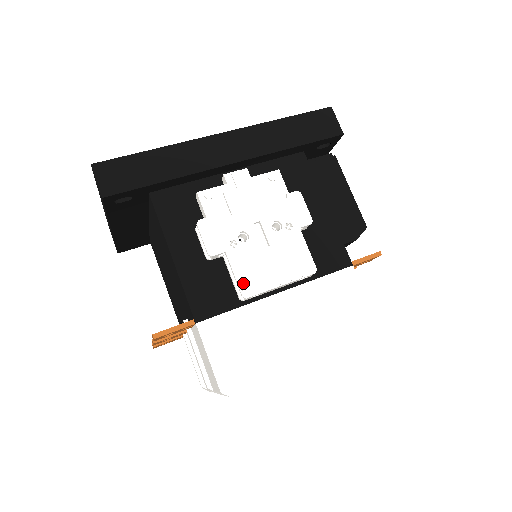
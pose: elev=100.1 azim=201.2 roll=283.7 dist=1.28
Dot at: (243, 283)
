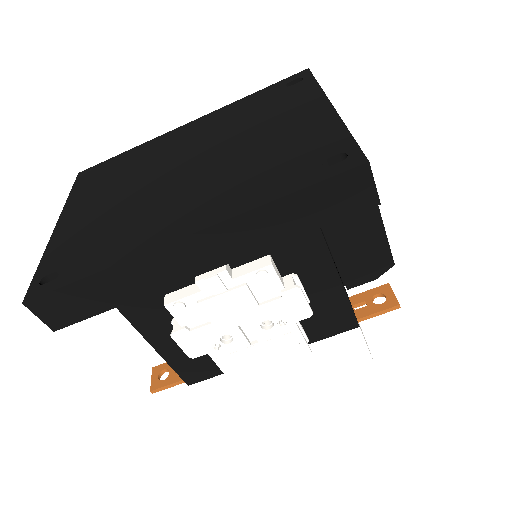
Dot at: (230, 373)
